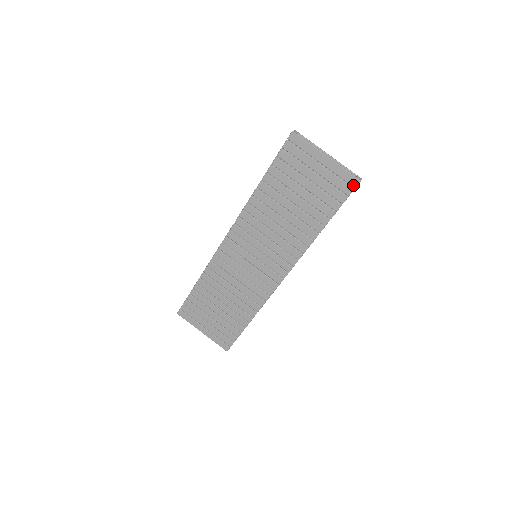
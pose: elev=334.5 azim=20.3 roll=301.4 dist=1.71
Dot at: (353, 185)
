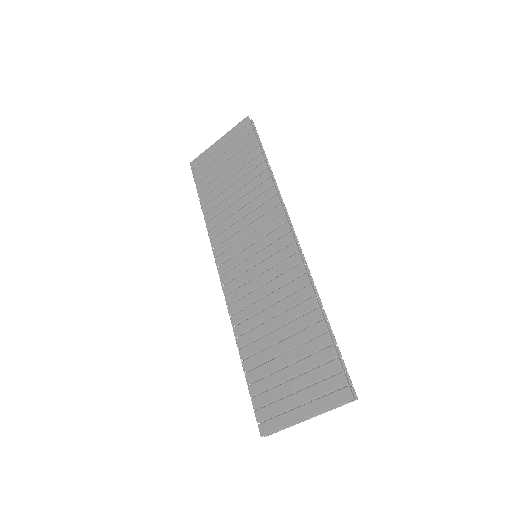
Dot at: (247, 123)
